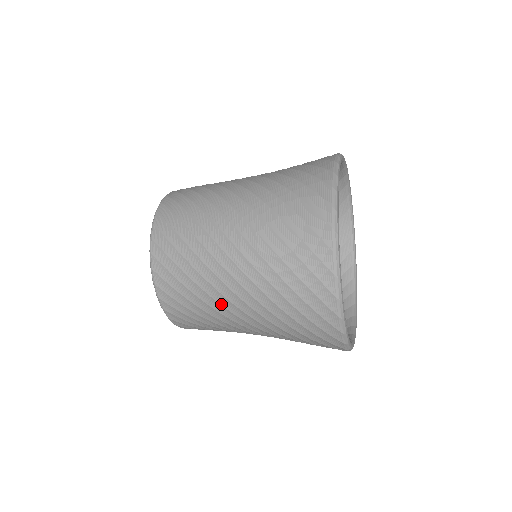
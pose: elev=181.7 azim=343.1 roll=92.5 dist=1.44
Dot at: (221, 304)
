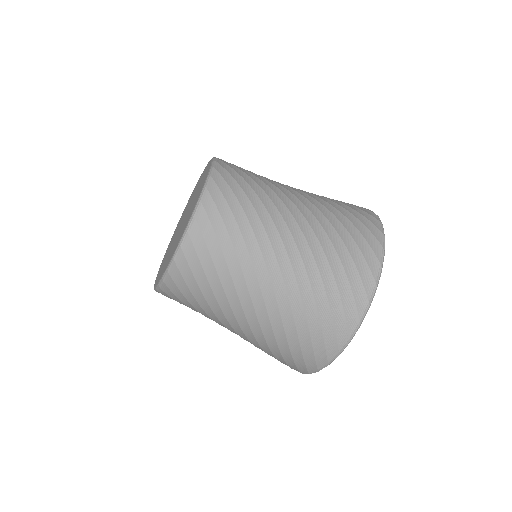
Dot at: (226, 318)
